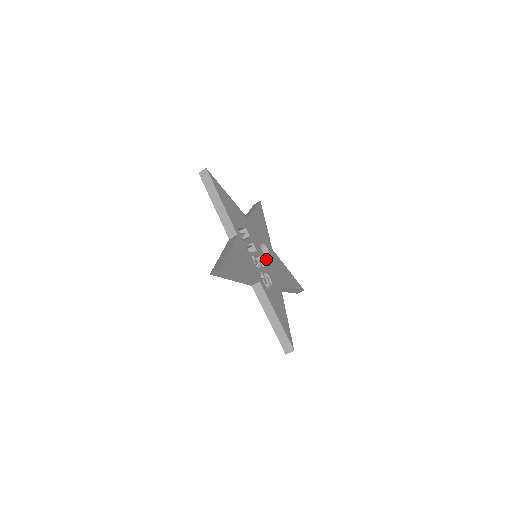
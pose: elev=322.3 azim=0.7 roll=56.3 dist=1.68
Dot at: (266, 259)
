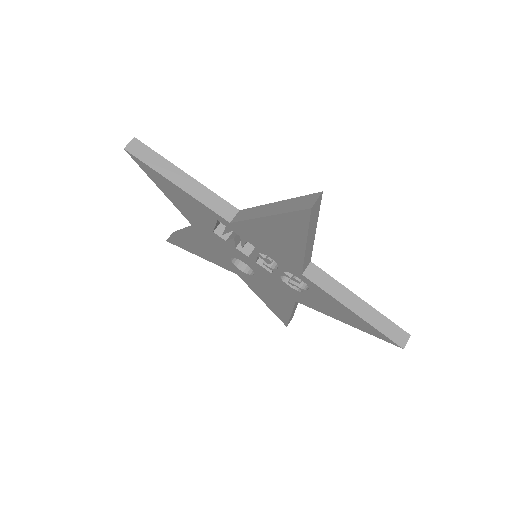
Dot at: occluded
